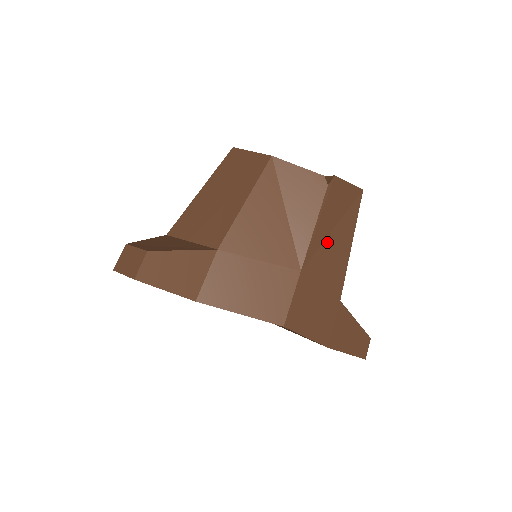
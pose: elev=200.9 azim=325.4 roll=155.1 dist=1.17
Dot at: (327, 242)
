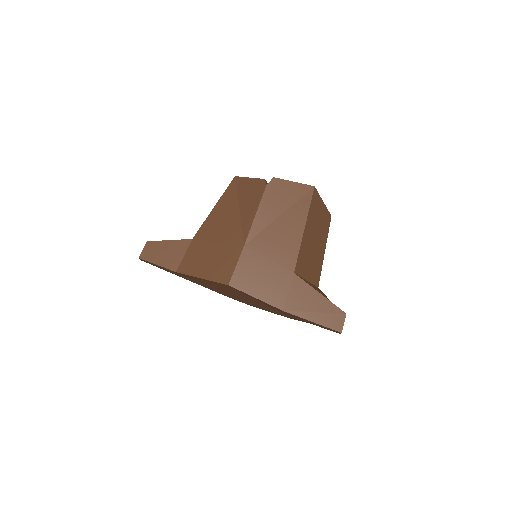
Dot at: (273, 226)
